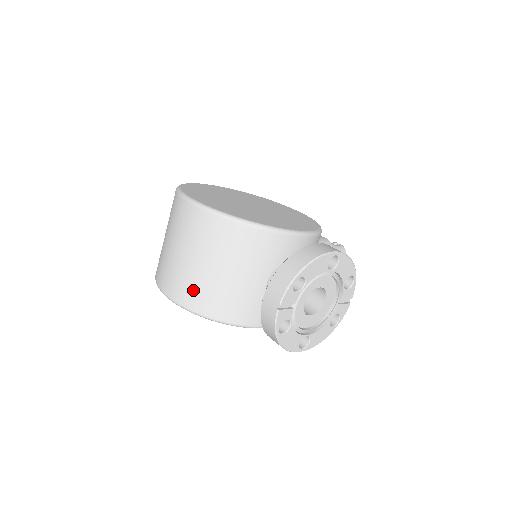
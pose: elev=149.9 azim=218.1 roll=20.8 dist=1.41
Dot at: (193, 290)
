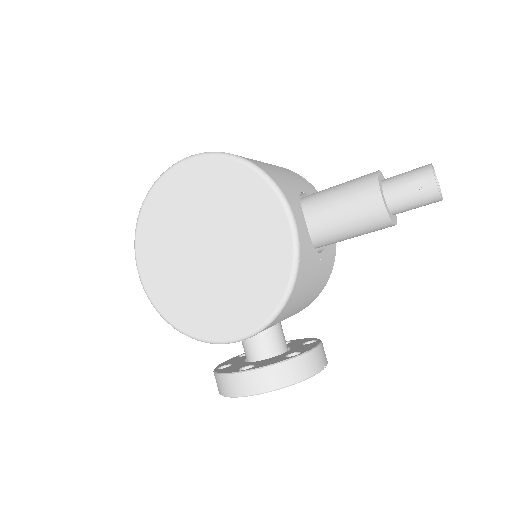
Dot at: occluded
